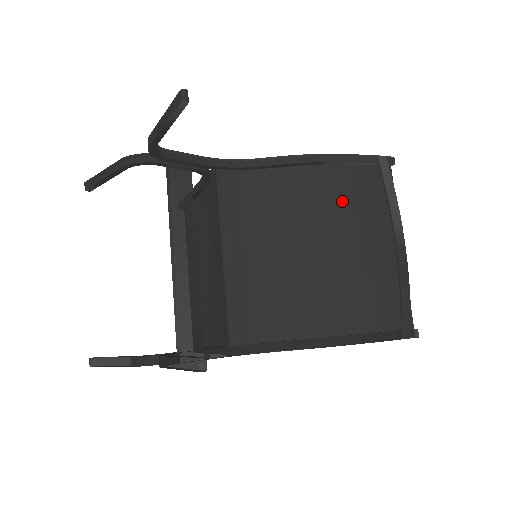
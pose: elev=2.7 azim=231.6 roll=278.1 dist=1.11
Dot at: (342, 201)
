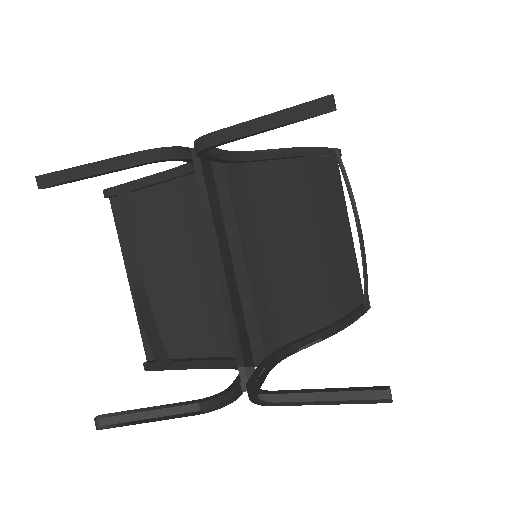
Dot at: (320, 194)
